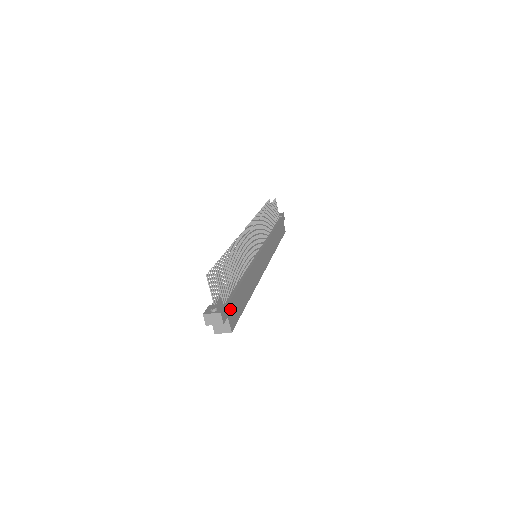
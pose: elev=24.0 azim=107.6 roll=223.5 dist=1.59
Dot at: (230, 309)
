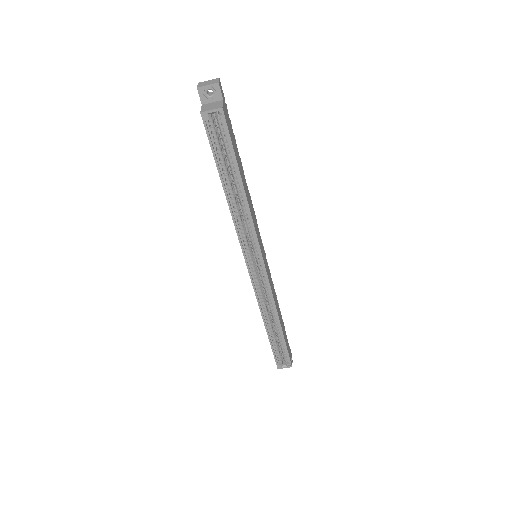
Dot at: (227, 112)
